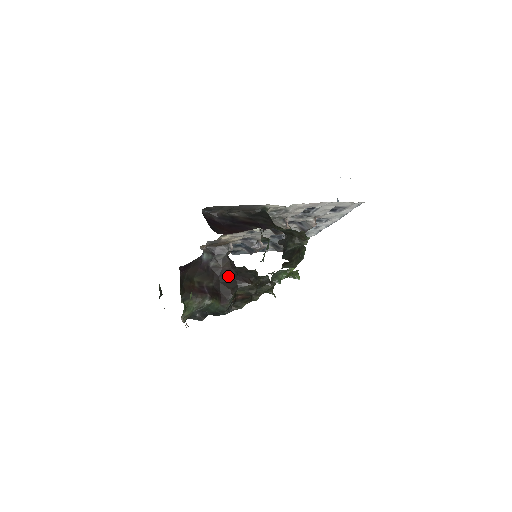
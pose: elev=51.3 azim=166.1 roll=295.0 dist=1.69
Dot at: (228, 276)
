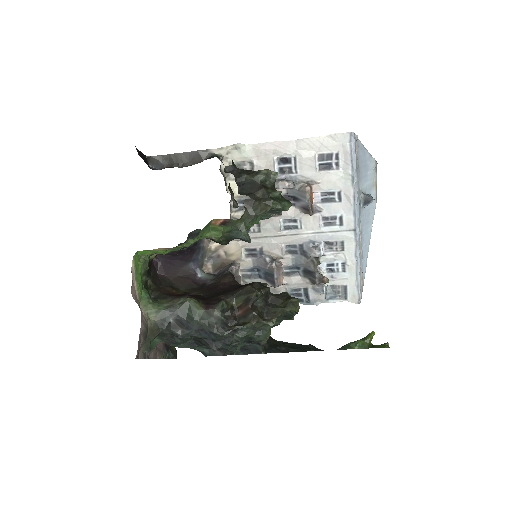
Dot at: (226, 288)
